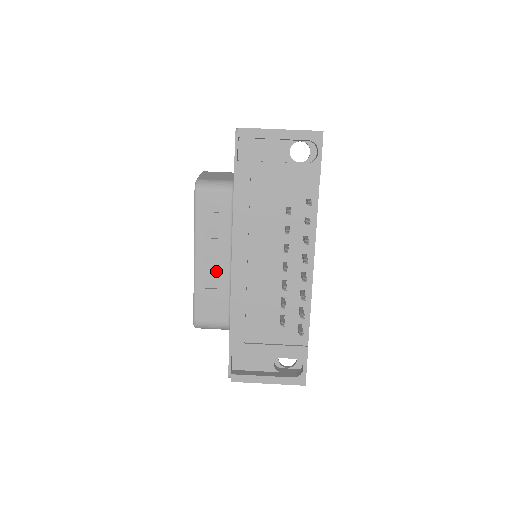
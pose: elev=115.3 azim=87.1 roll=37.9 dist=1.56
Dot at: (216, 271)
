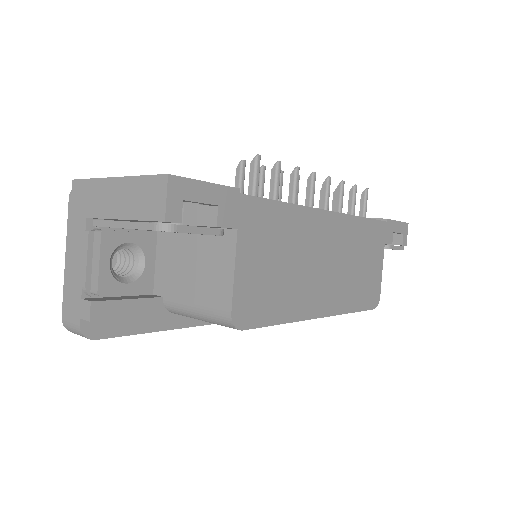
Dot at: occluded
